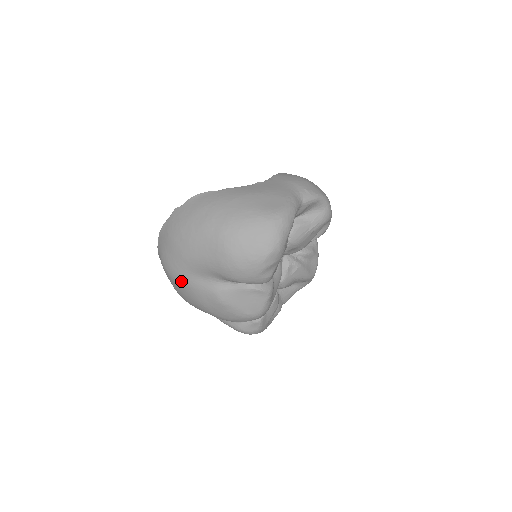
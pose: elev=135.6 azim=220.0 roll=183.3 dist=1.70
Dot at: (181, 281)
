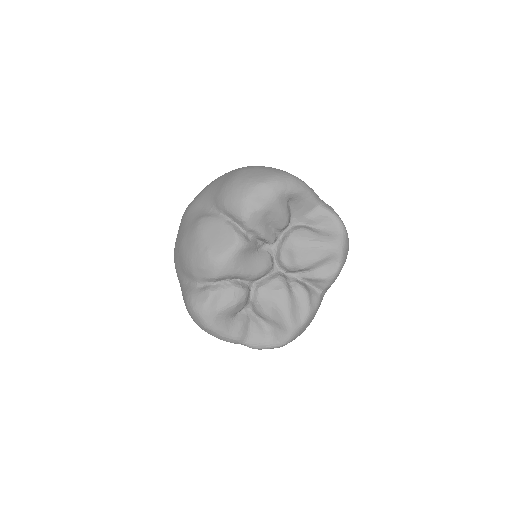
Dot at: (186, 214)
